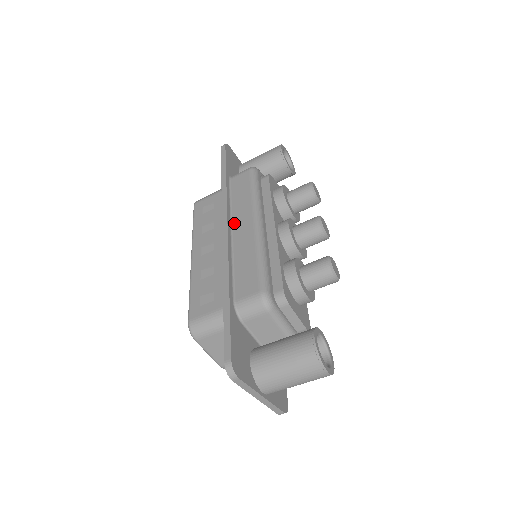
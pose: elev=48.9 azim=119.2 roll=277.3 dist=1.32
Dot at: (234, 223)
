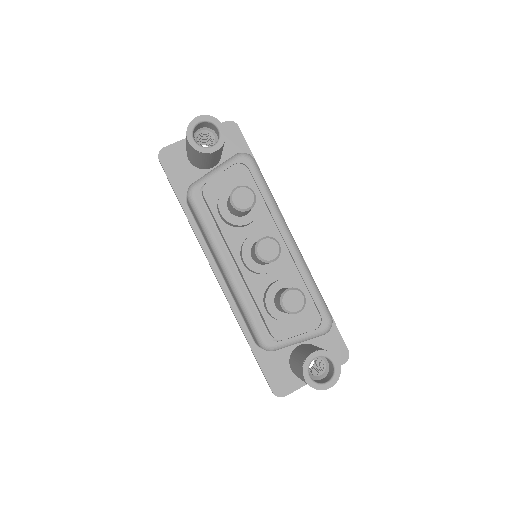
Dot at: (217, 264)
